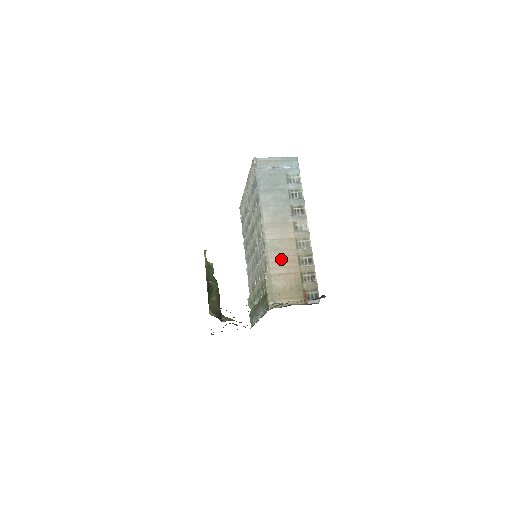
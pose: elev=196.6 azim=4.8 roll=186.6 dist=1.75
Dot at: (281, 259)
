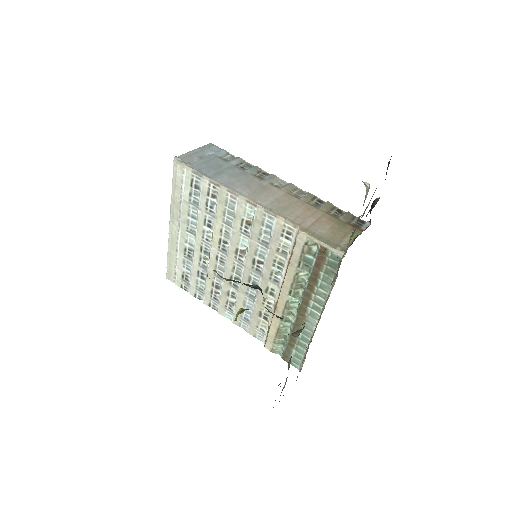
Dot at: (298, 213)
